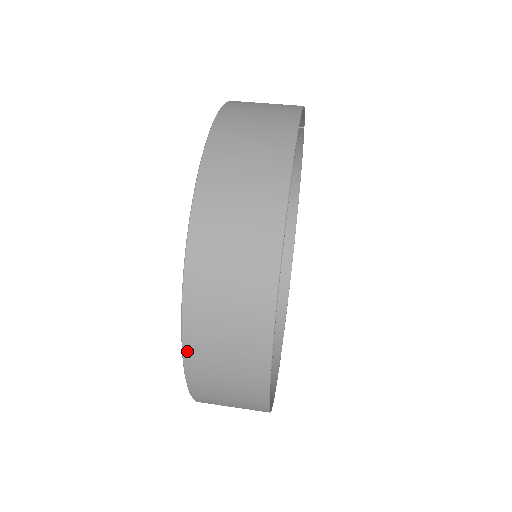
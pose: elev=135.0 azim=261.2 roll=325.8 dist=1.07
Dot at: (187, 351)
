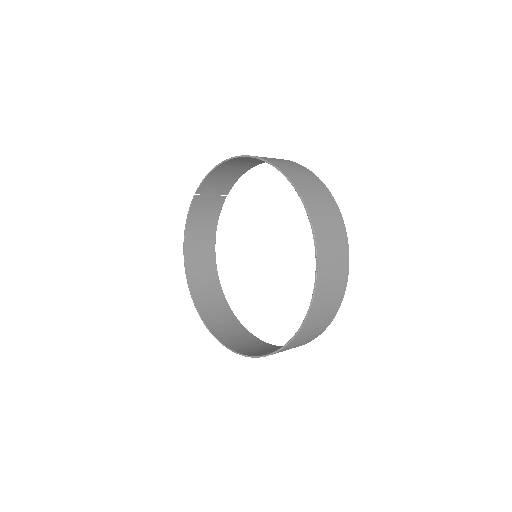
Dot at: (318, 251)
